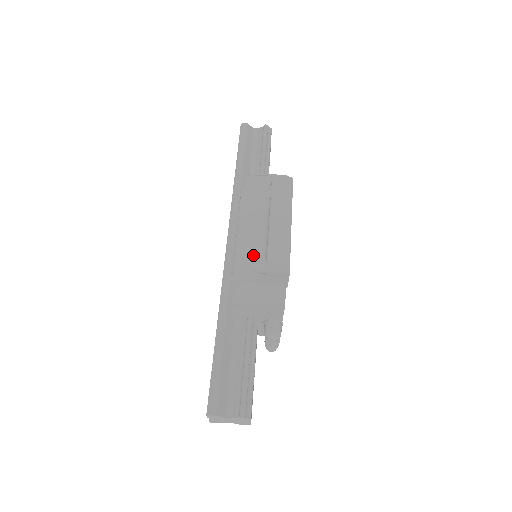
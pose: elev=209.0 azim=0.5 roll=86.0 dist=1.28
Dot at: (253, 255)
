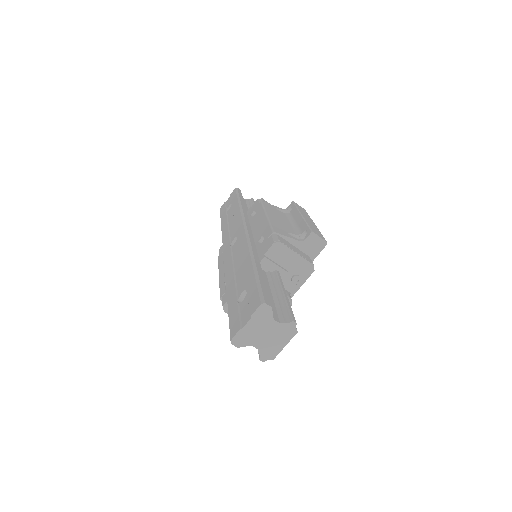
Dot at: (287, 229)
